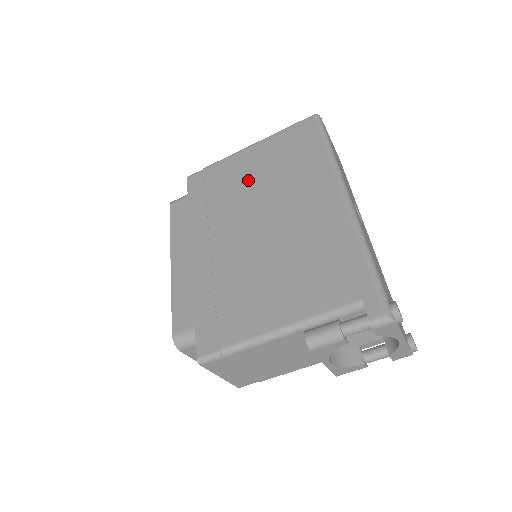
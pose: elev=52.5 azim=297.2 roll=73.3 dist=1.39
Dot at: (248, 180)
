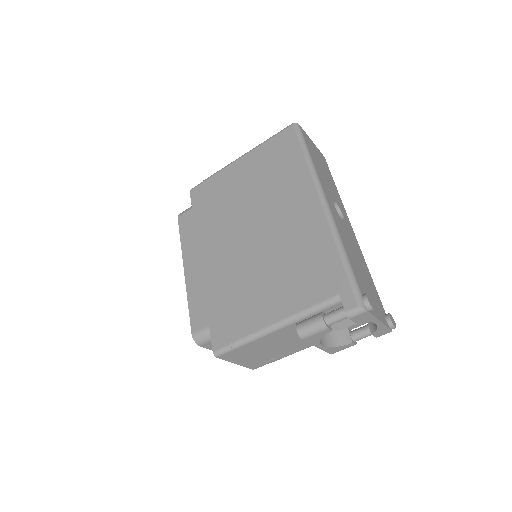
Dot at: (241, 190)
